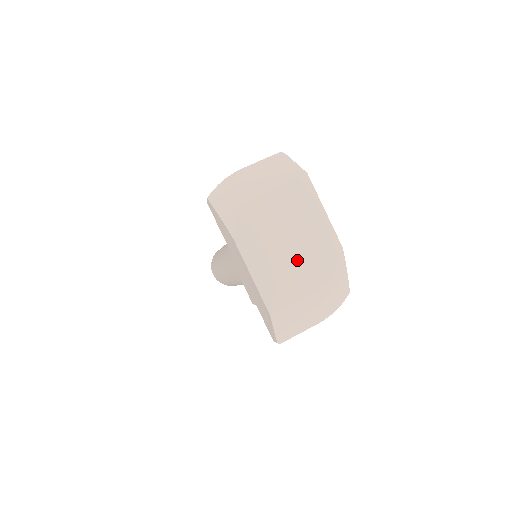
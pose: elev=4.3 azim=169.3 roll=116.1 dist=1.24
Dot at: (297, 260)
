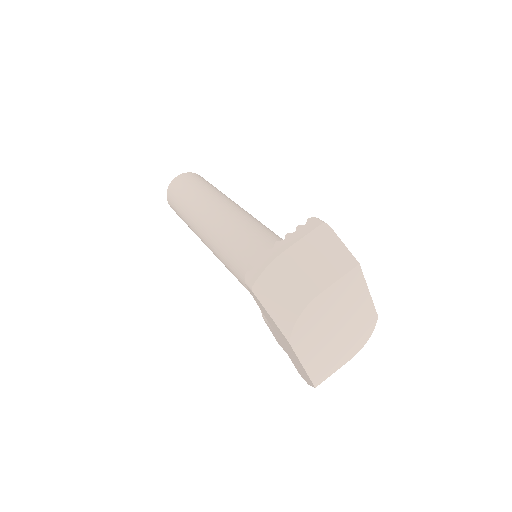
Dot at: (341, 340)
